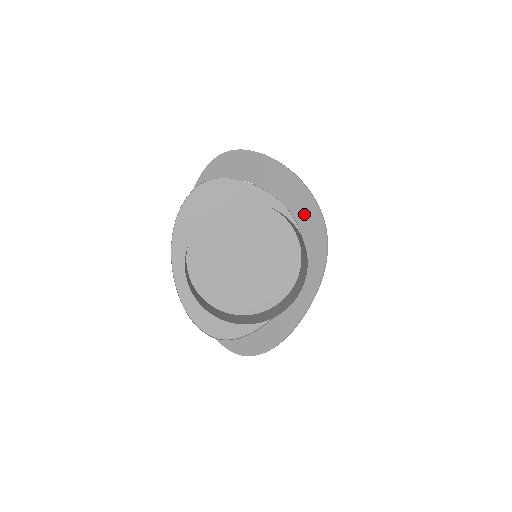
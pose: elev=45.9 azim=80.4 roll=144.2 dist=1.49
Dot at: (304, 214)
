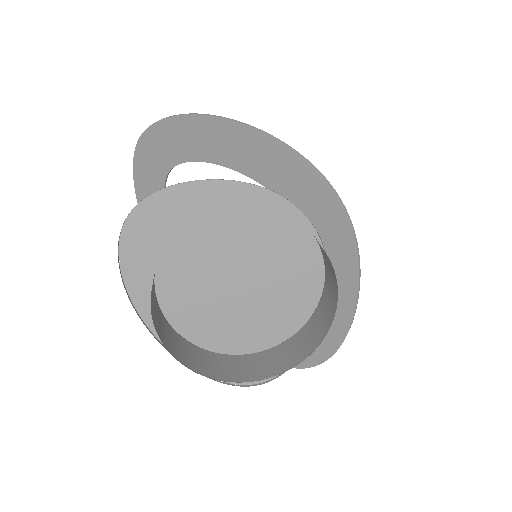
Dot at: (292, 179)
